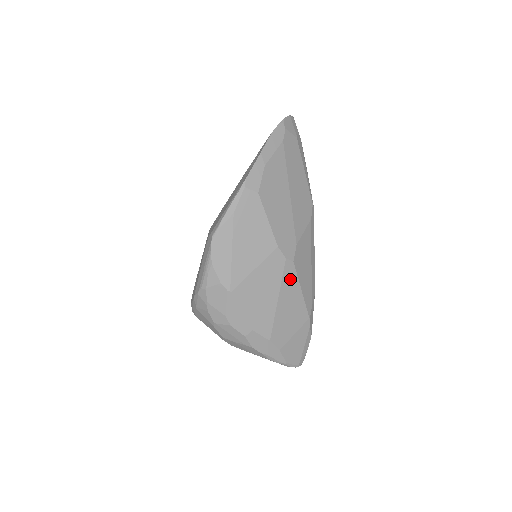
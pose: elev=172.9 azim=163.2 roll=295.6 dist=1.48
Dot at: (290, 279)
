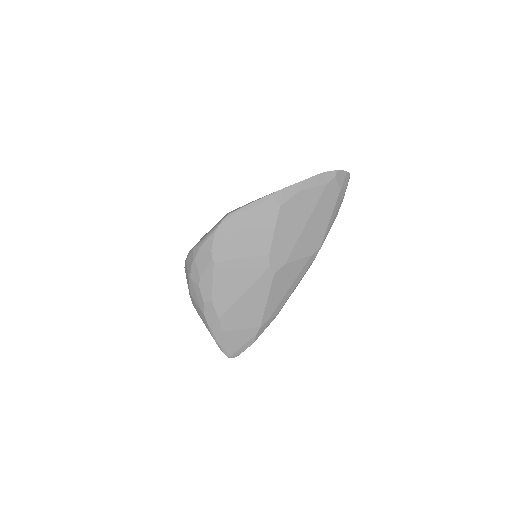
Dot at: (263, 285)
